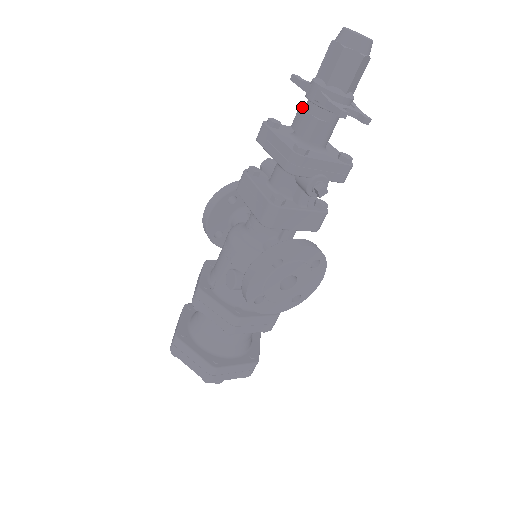
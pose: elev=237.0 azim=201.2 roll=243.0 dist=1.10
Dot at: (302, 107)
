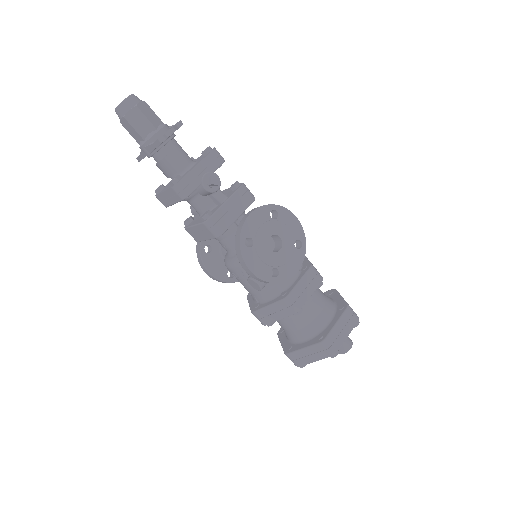
Dot at: (156, 164)
